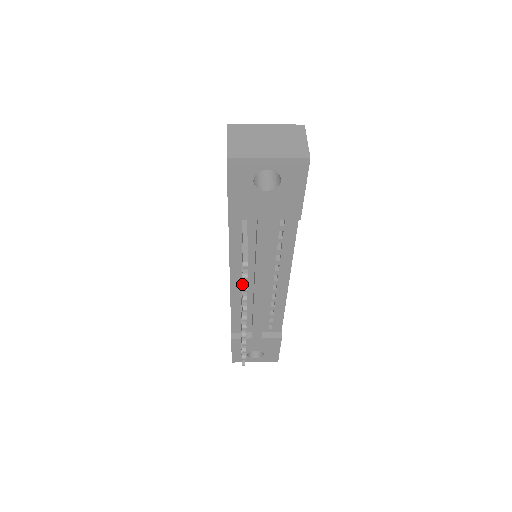
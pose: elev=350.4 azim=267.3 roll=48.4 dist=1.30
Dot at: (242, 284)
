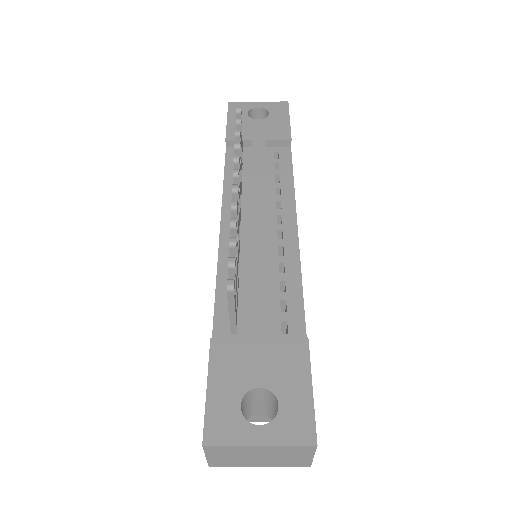
Dot at: occluded
